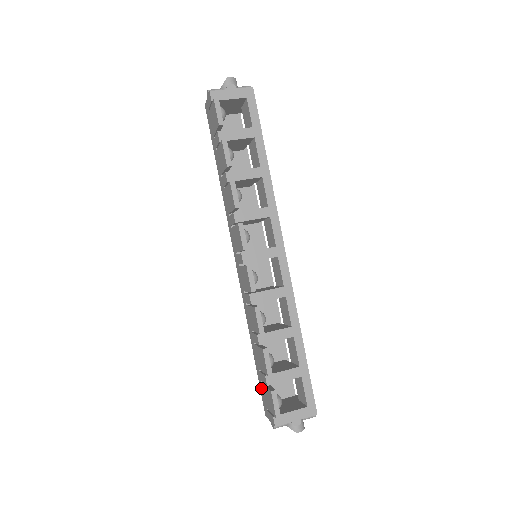
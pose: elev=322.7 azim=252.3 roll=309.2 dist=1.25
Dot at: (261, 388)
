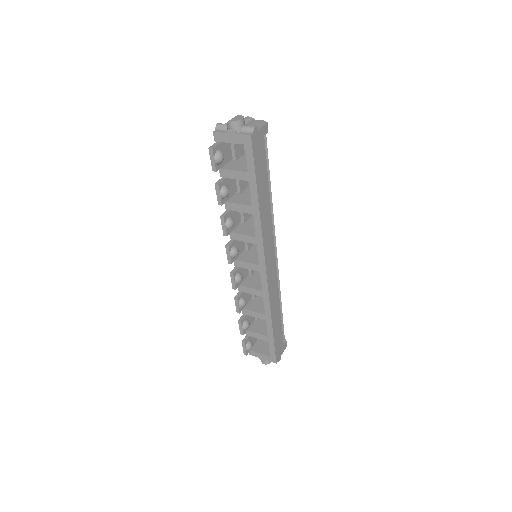
Dot at: occluded
